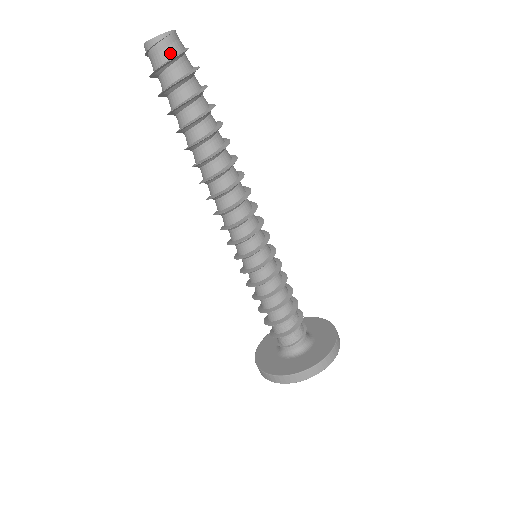
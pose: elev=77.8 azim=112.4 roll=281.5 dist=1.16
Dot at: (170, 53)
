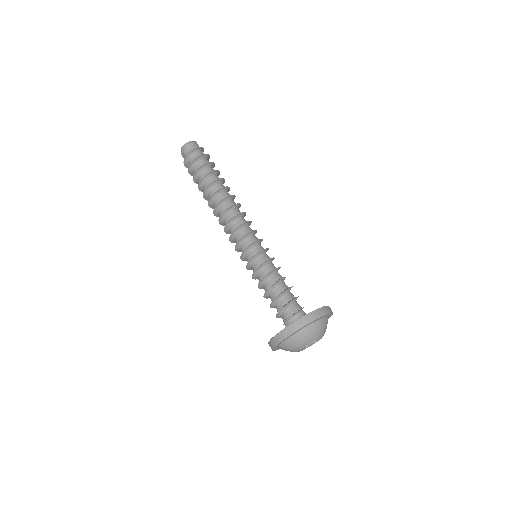
Dot at: (192, 149)
